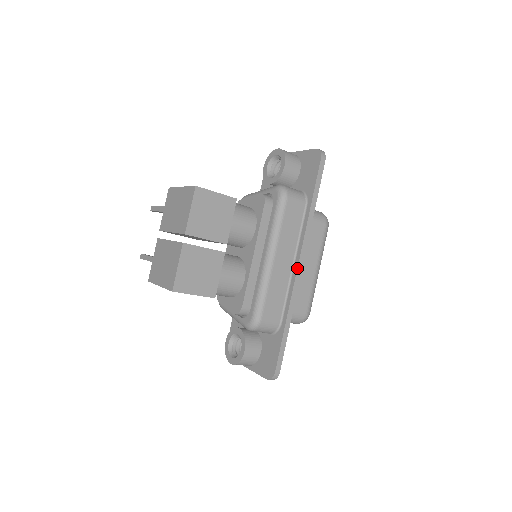
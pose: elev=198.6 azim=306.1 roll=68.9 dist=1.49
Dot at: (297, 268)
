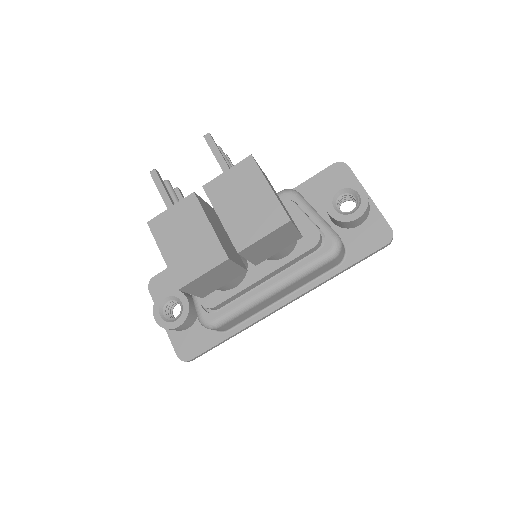
Dot at: (282, 306)
